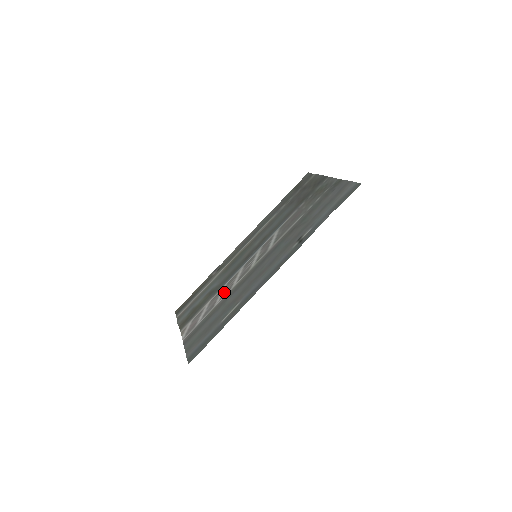
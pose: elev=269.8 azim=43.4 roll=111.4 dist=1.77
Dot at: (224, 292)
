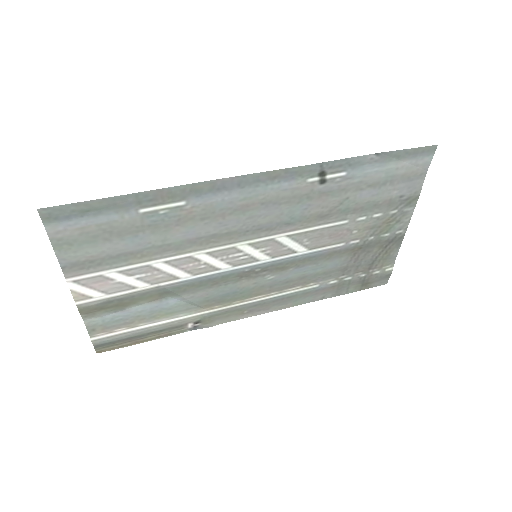
Dot at: (179, 265)
